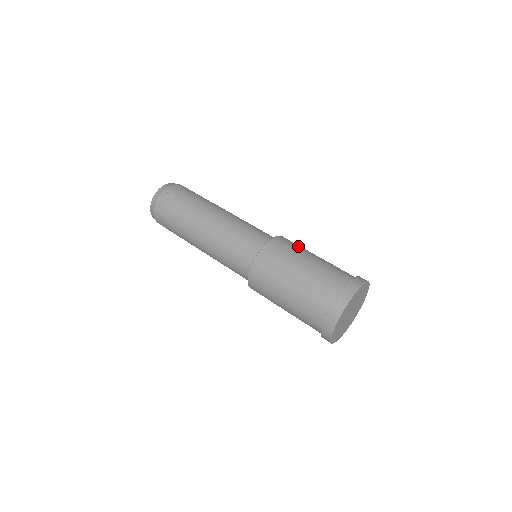
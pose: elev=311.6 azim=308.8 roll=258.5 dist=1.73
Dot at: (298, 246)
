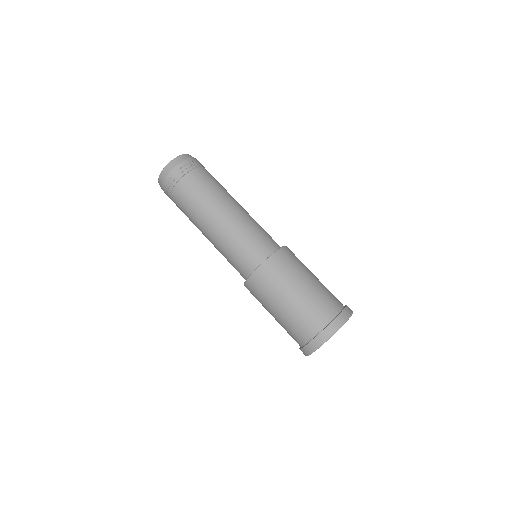
Dot at: (288, 271)
